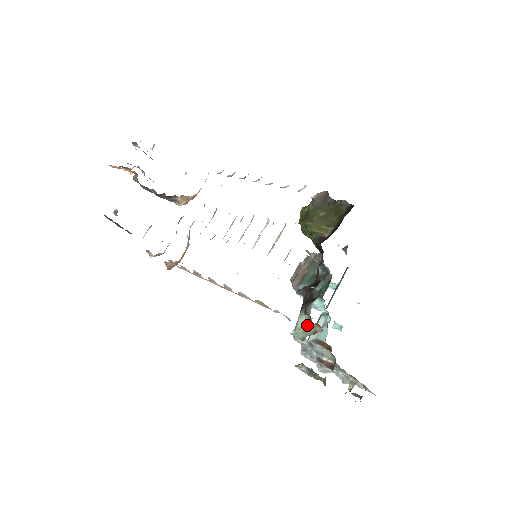
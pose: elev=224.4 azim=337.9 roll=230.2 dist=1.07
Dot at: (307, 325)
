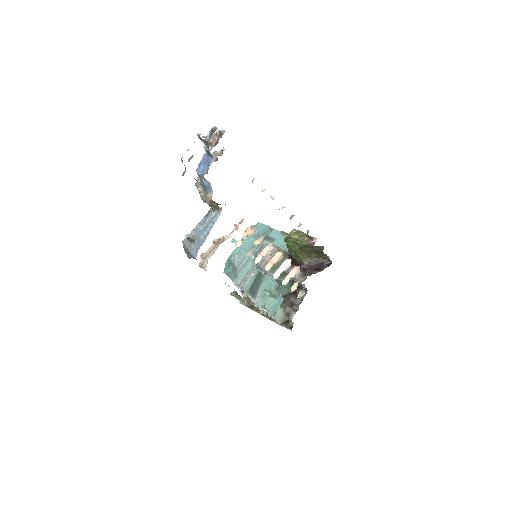
Dot at: (281, 314)
